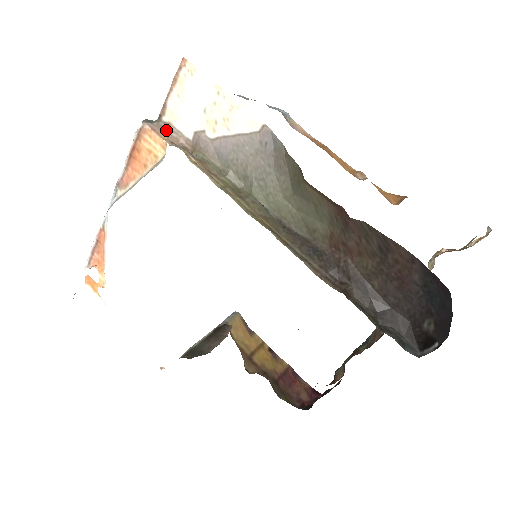
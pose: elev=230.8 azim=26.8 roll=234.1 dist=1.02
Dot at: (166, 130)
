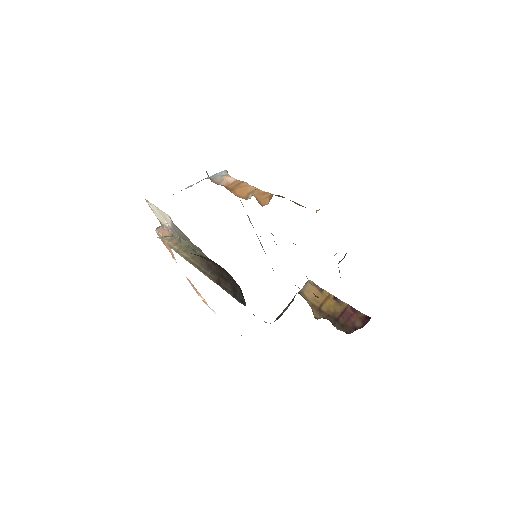
Dot at: (164, 228)
